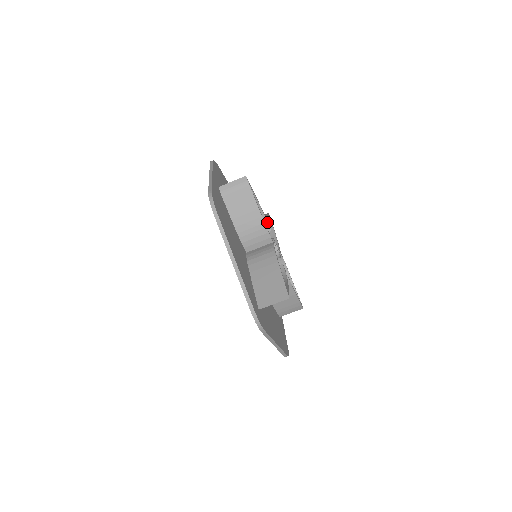
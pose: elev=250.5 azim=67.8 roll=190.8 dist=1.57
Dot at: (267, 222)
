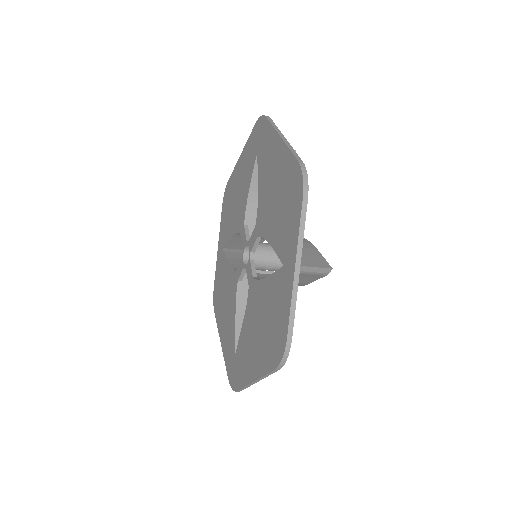
Dot at: occluded
